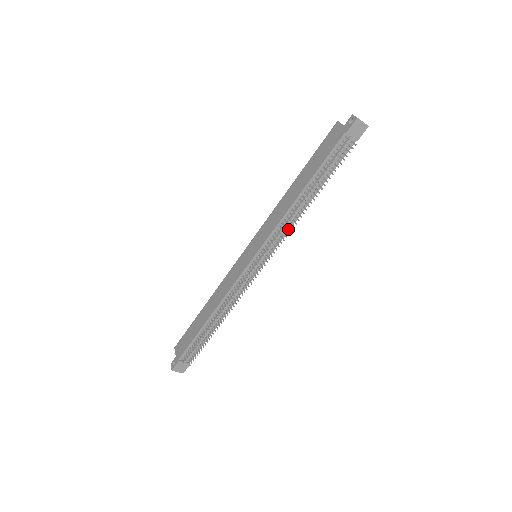
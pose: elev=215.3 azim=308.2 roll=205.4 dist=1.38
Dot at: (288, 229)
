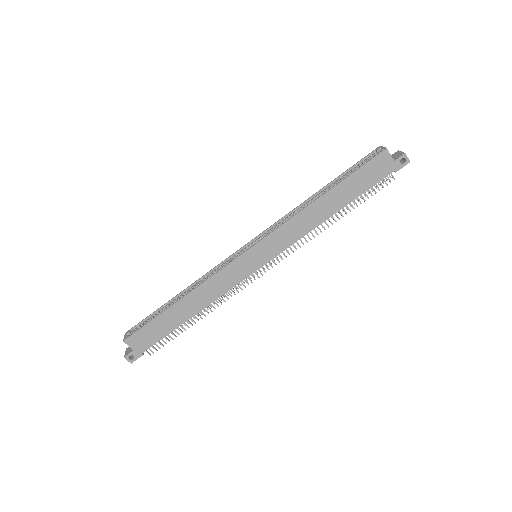
Dot at: occluded
